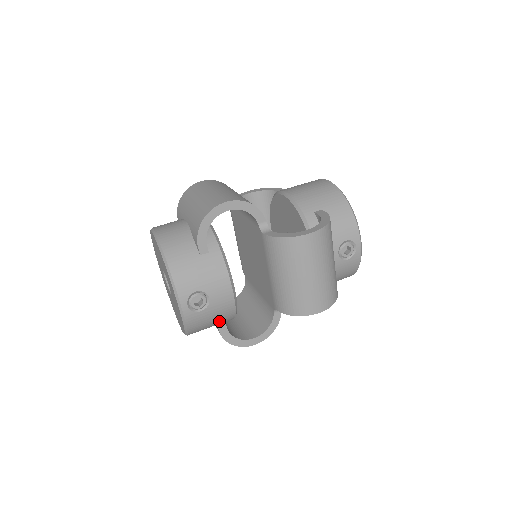
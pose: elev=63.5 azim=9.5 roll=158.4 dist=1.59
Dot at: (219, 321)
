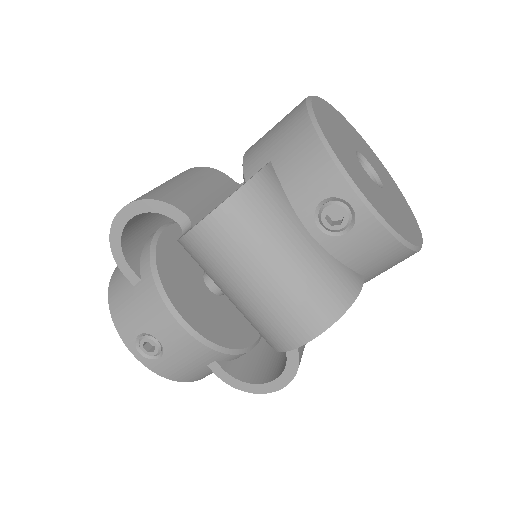
Dot at: (207, 363)
